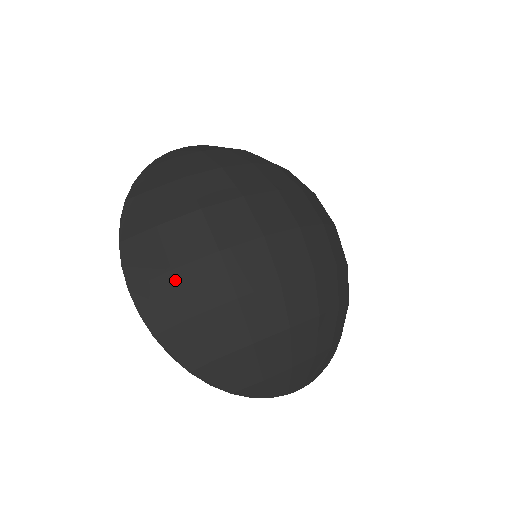
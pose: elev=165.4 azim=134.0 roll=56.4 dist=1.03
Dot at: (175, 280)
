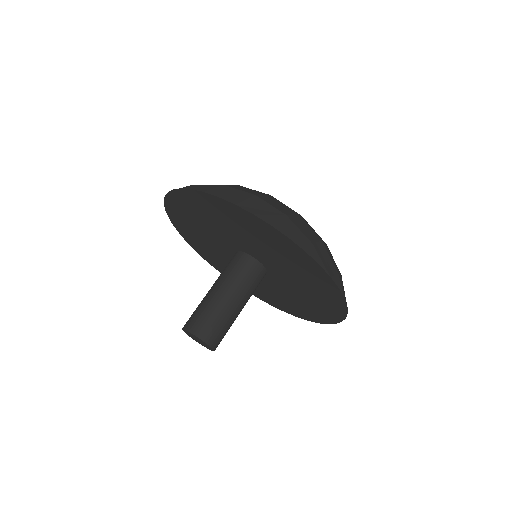
Dot at: (261, 199)
